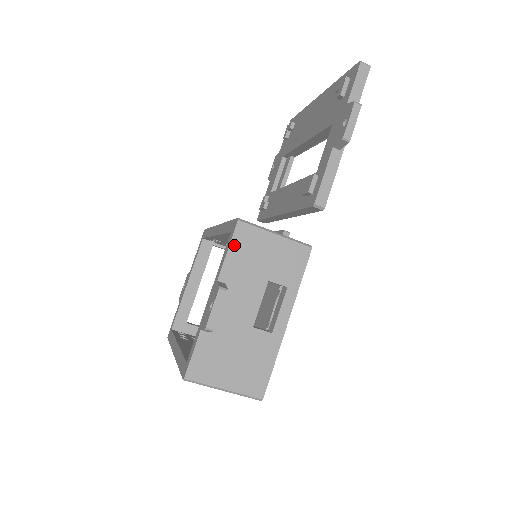
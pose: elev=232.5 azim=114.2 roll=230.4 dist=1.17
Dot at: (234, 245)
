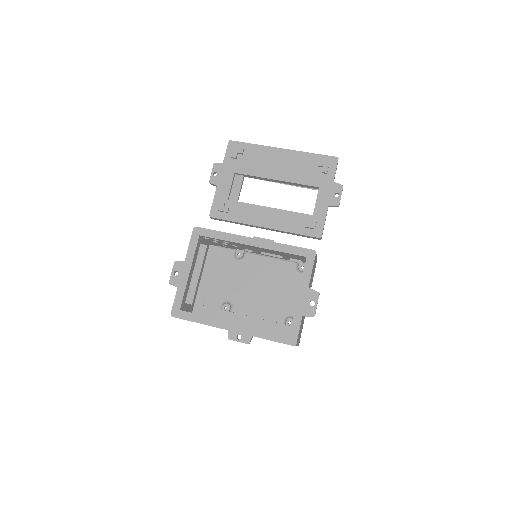
Dot at: (313, 266)
